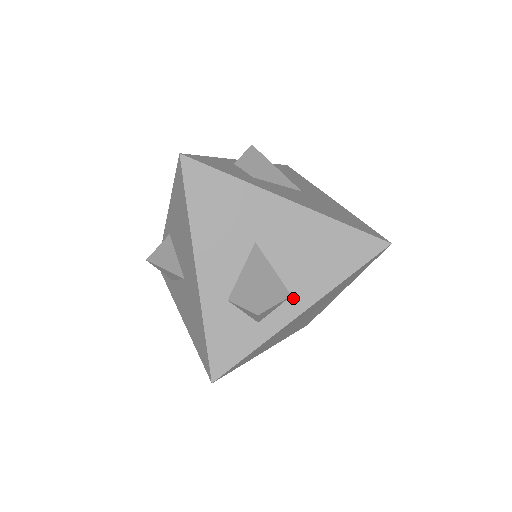
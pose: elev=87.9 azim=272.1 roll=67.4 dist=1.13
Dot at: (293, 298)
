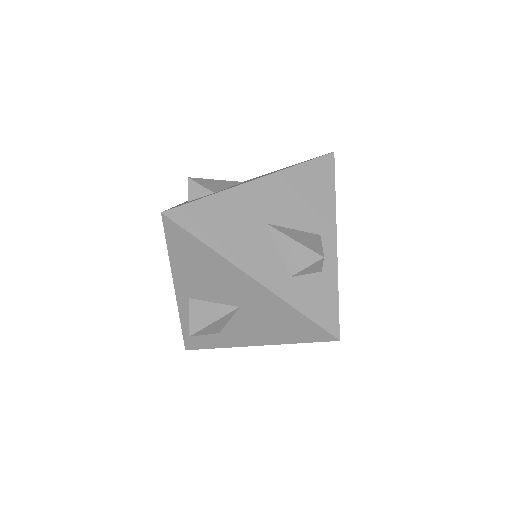
Dot at: (323, 236)
